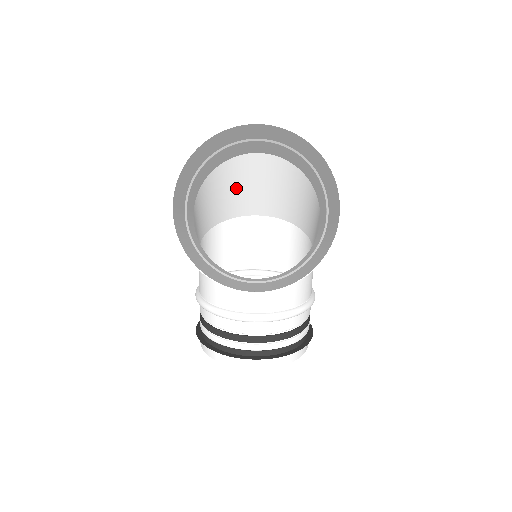
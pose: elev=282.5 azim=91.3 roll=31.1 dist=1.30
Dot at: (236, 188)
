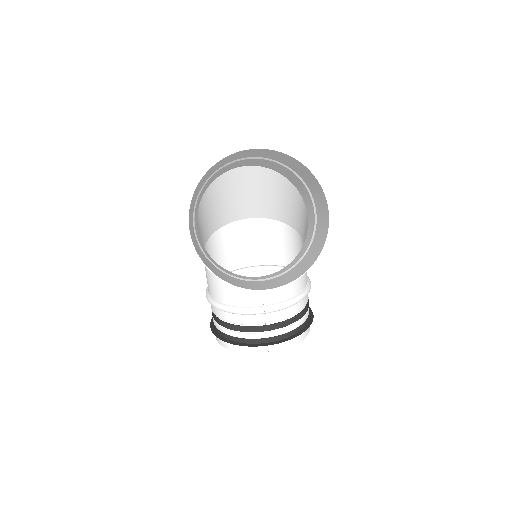
Dot at: (228, 198)
